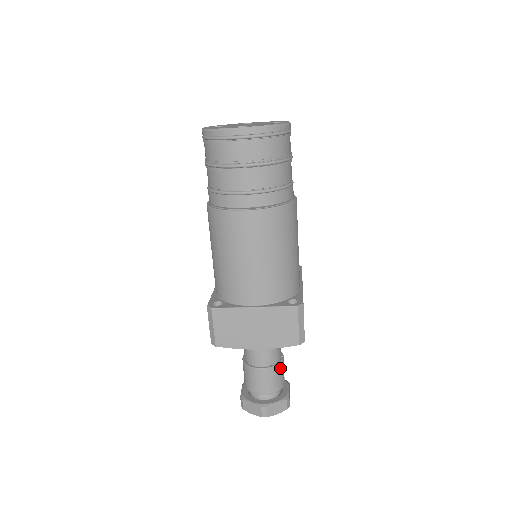
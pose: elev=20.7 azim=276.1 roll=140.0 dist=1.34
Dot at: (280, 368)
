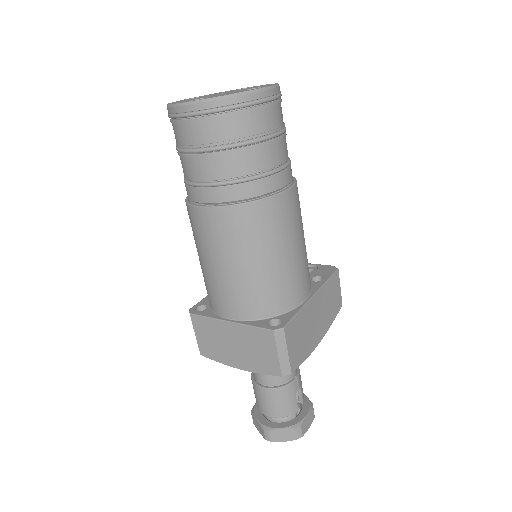
Dot at: (288, 391)
